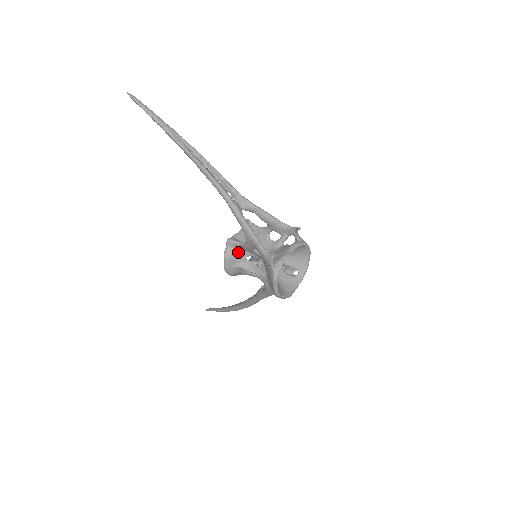
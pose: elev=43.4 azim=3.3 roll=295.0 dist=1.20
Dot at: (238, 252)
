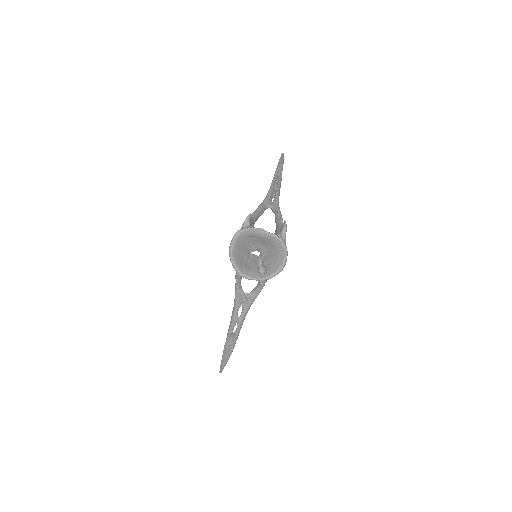
Dot at: occluded
